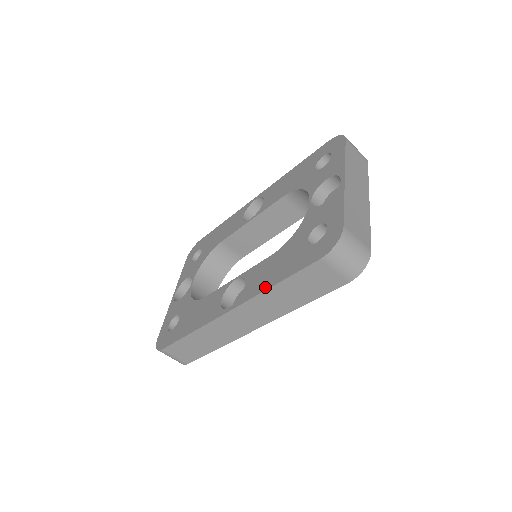
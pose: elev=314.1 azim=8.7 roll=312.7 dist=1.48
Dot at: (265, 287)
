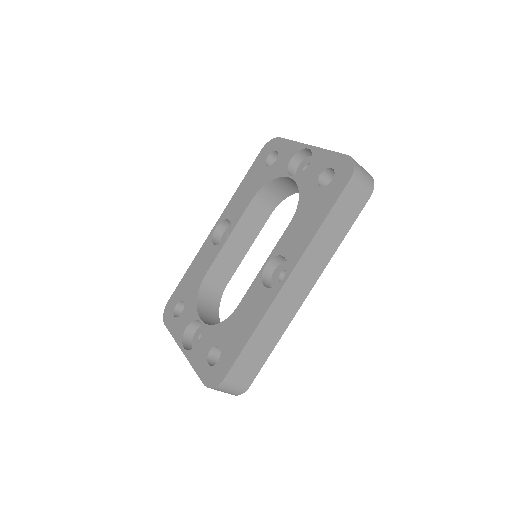
Dot at: (311, 235)
